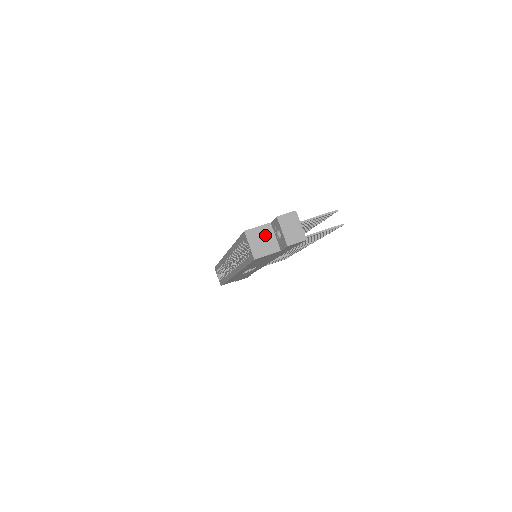
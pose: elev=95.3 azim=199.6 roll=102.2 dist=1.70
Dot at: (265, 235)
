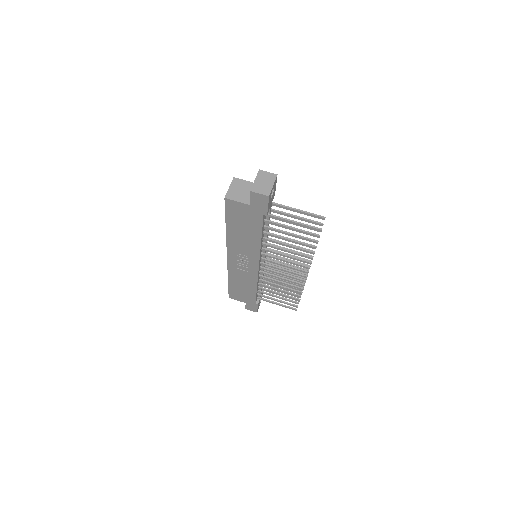
Dot at: (247, 188)
